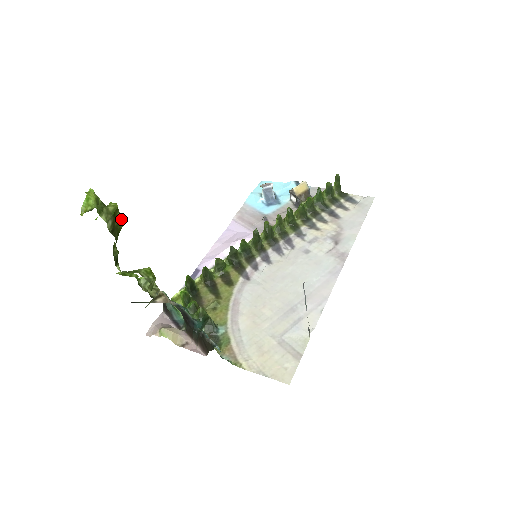
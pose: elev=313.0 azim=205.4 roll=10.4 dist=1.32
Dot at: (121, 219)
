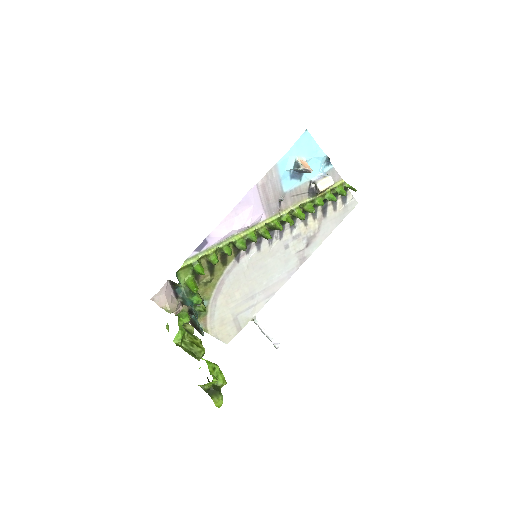
Dot at: occluded
